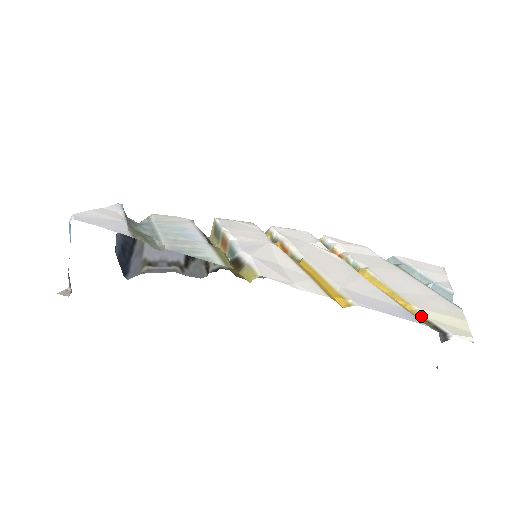
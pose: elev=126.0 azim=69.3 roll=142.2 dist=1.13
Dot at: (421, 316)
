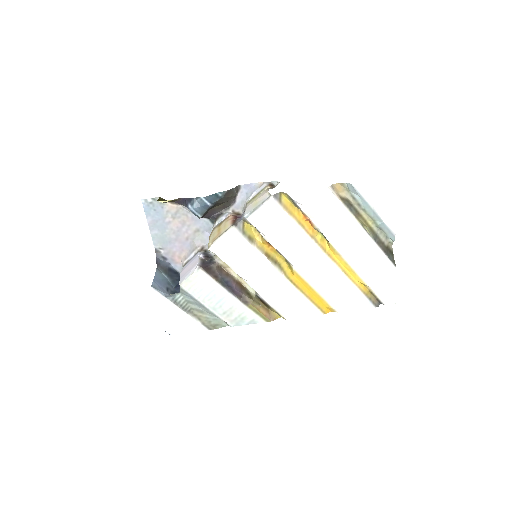
Dot at: (371, 292)
